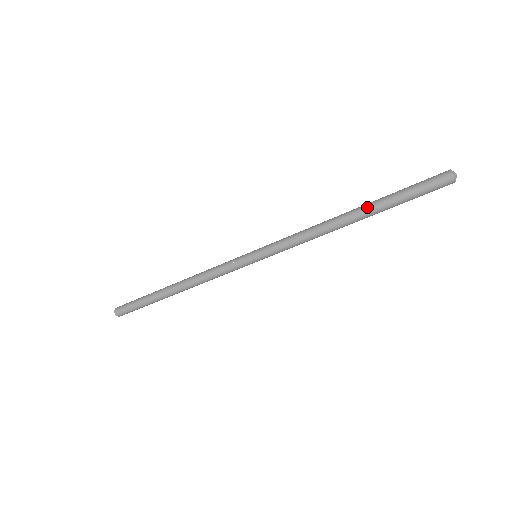
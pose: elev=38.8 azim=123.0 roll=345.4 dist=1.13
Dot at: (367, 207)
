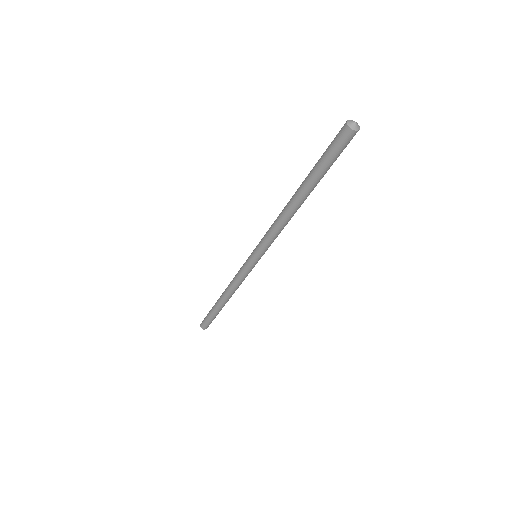
Dot at: (302, 185)
